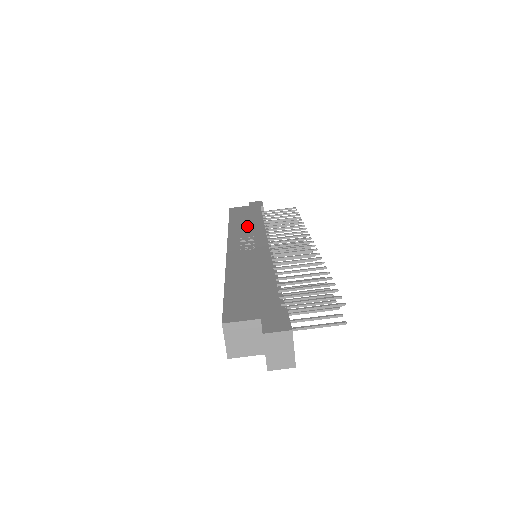
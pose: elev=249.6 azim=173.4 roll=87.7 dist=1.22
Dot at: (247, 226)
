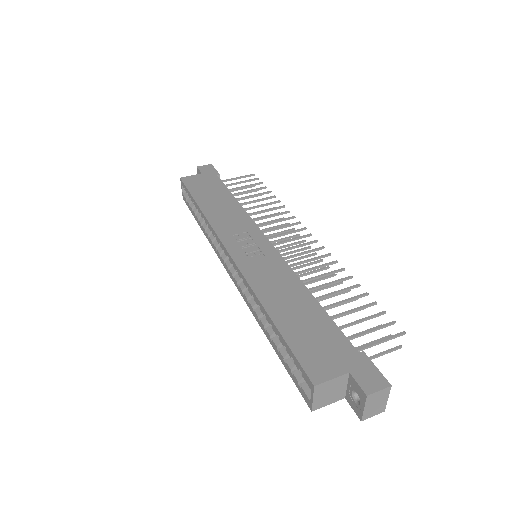
Dot at: (226, 213)
